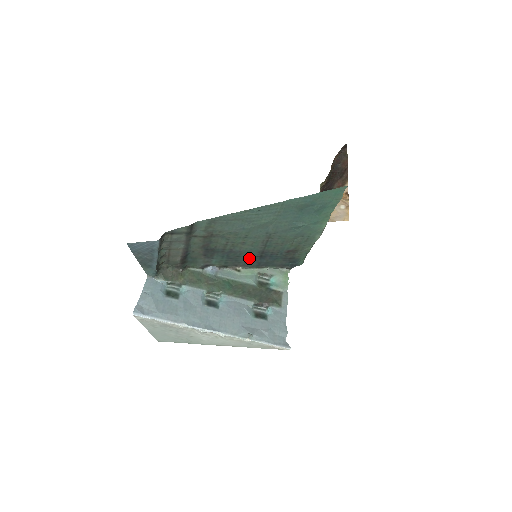
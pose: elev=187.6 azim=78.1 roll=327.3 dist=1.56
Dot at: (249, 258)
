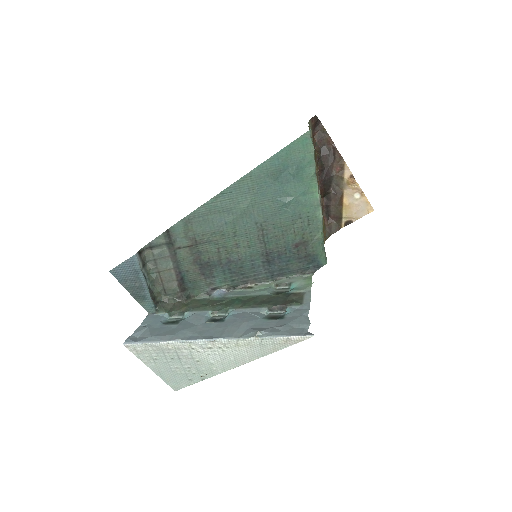
Dot at: (256, 267)
